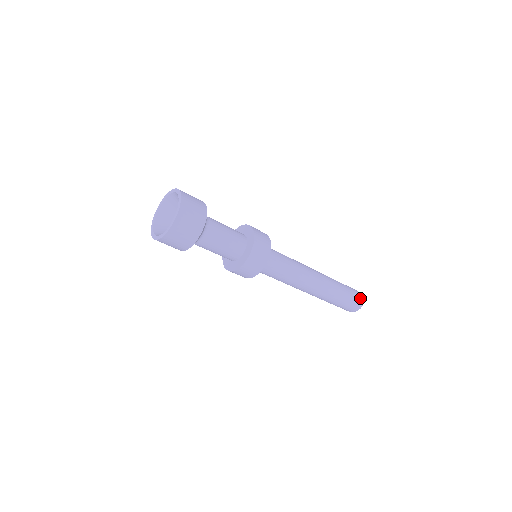
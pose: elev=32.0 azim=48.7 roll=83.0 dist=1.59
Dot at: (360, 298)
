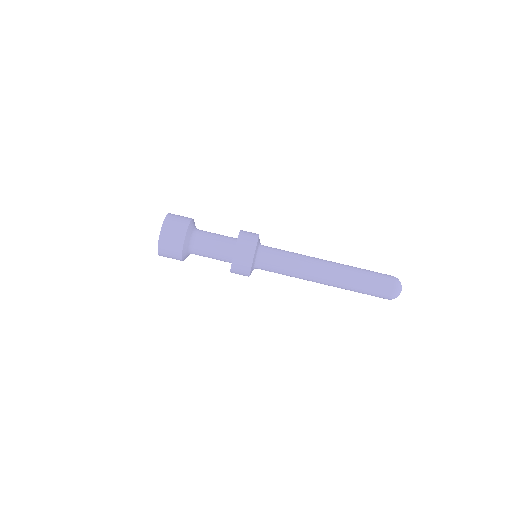
Dot at: (392, 280)
